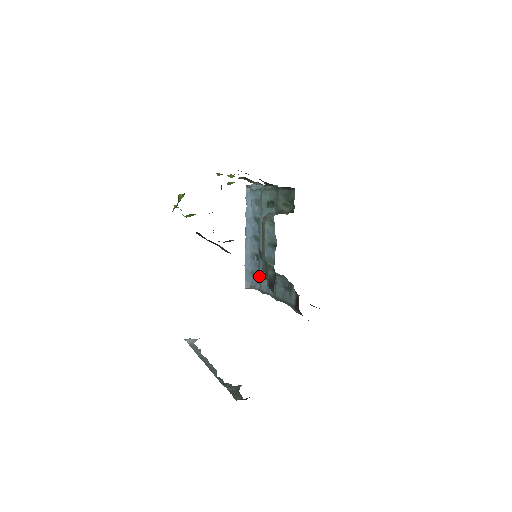
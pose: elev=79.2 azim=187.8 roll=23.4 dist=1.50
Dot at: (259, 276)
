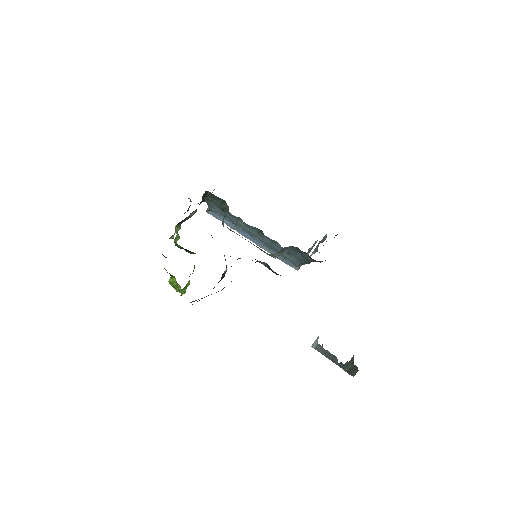
Dot at: occluded
